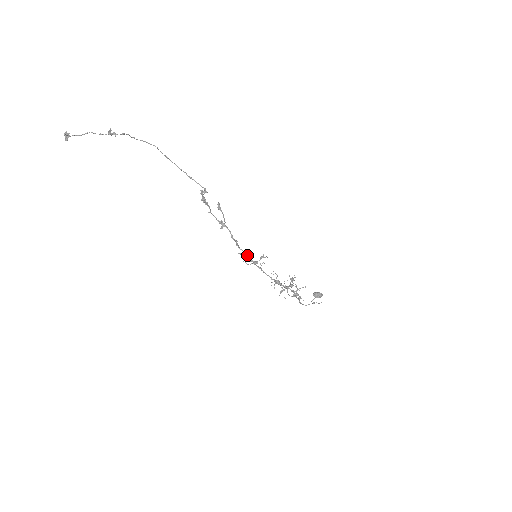
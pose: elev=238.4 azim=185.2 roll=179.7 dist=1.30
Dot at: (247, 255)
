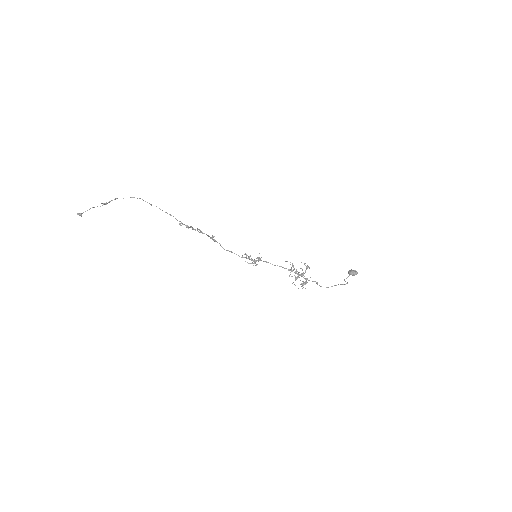
Dot at: (245, 257)
